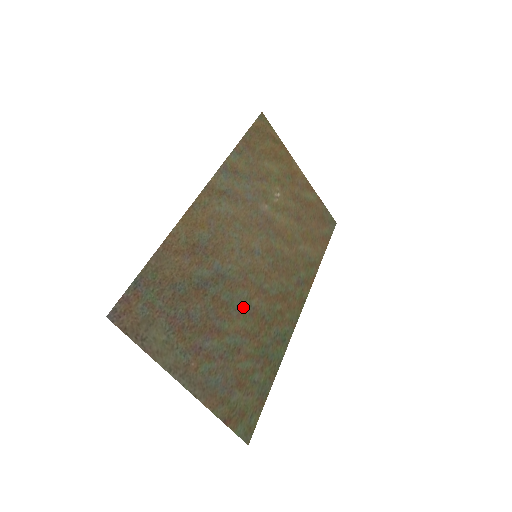
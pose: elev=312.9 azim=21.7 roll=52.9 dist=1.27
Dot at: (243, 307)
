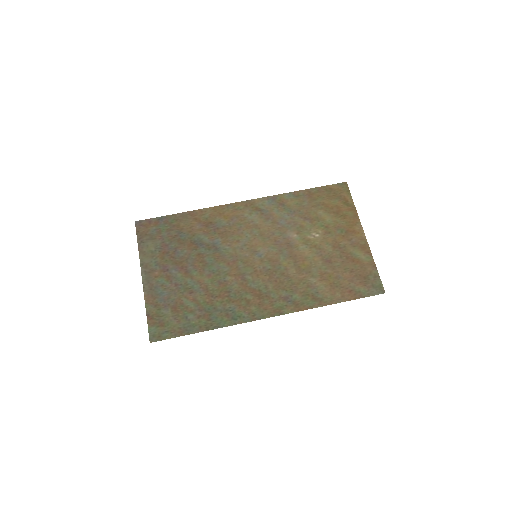
Dot at: (217, 274)
